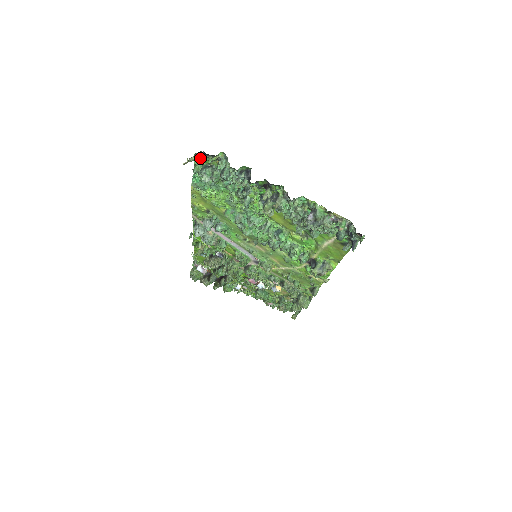
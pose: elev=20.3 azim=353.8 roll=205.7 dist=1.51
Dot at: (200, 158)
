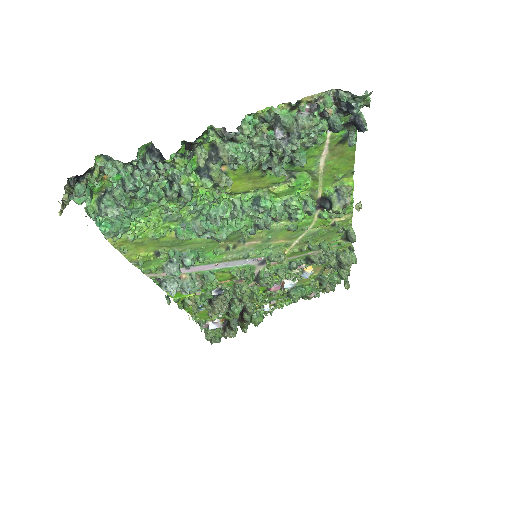
Dot at: (78, 190)
